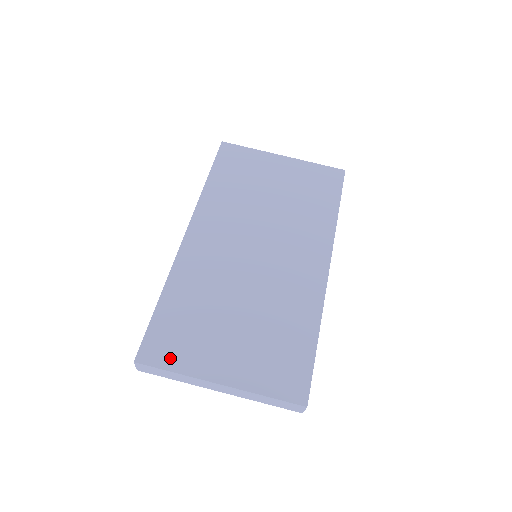
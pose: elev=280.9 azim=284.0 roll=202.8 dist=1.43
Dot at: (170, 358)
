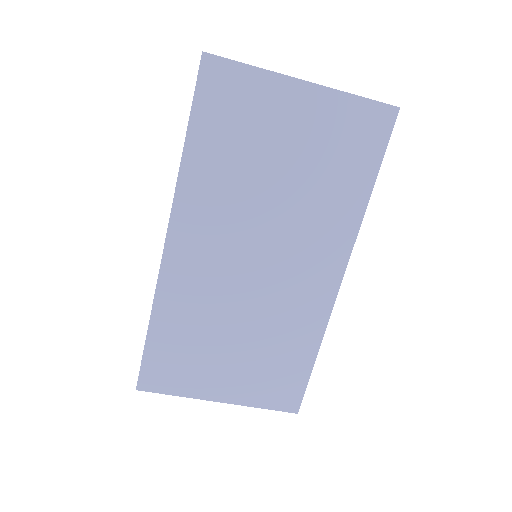
Dot at: (170, 385)
